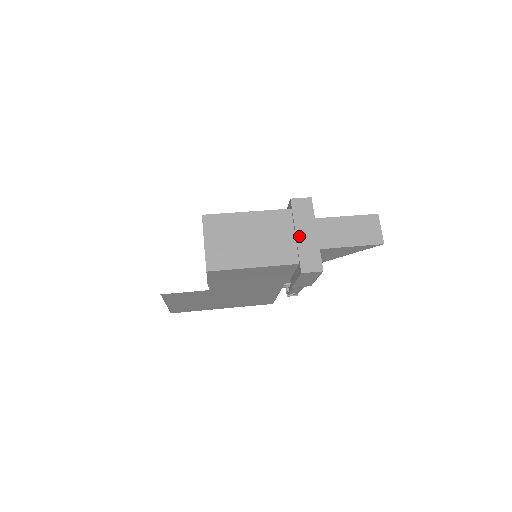
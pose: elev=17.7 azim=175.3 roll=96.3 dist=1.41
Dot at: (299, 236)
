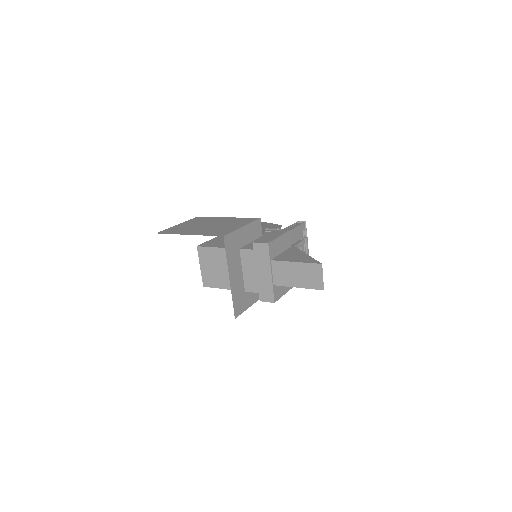
Dot at: (258, 274)
